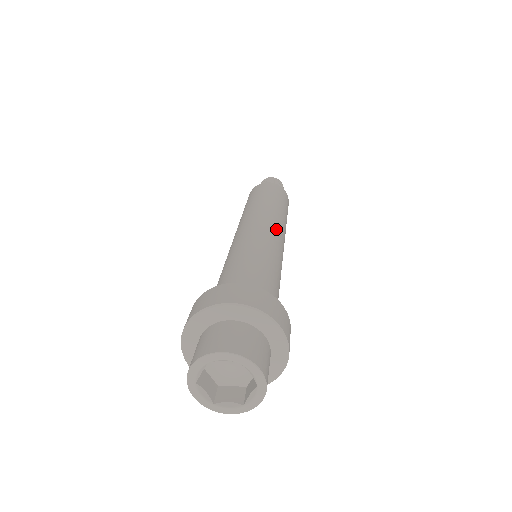
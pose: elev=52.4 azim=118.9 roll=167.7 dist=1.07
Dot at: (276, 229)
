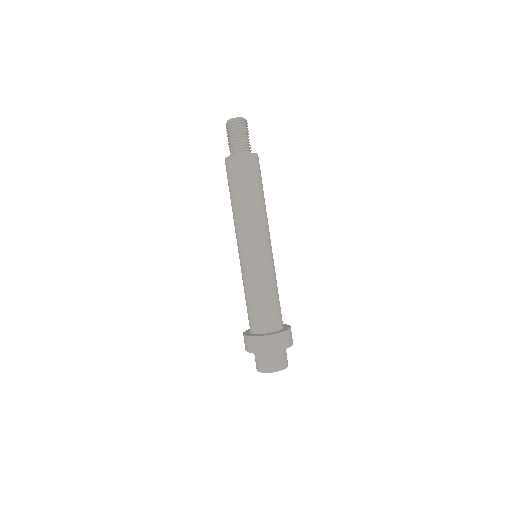
Dot at: (269, 239)
